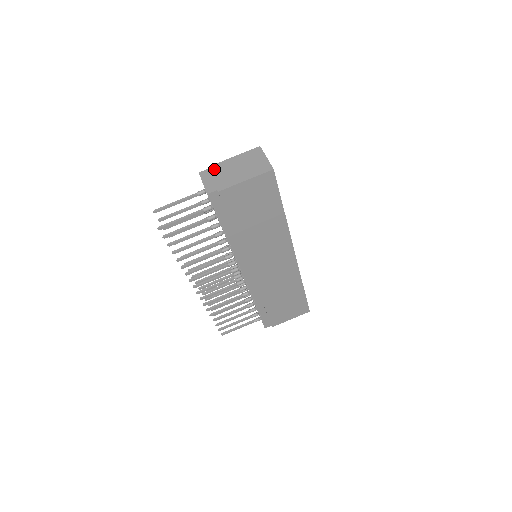
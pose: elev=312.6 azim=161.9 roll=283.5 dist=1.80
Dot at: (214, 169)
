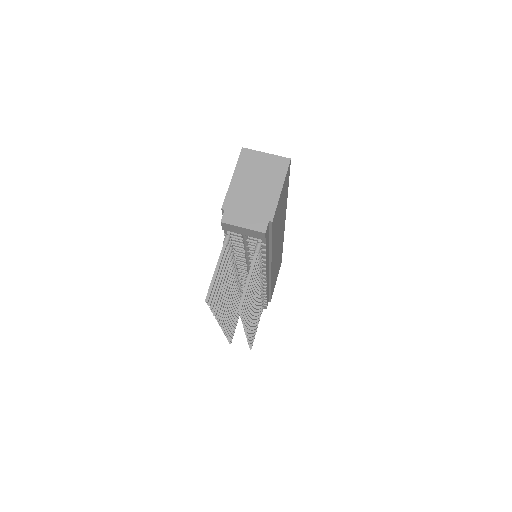
Dot at: (232, 205)
